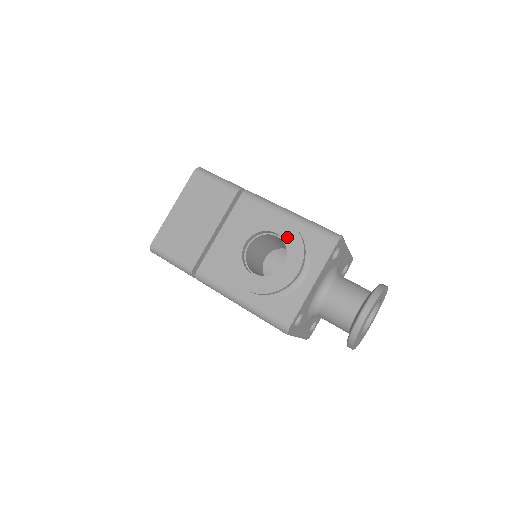
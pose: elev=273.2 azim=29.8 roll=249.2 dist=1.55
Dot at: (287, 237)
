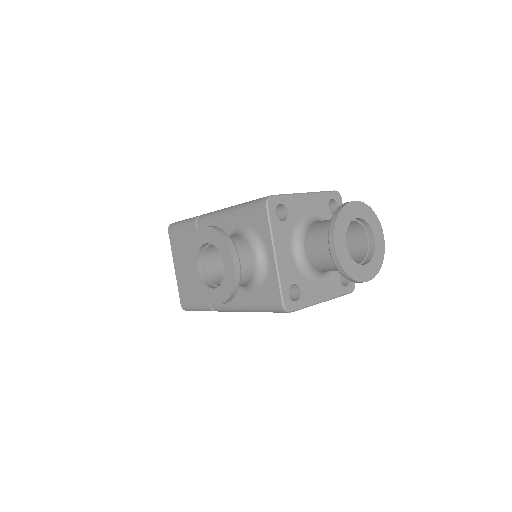
Dot at: (213, 240)
